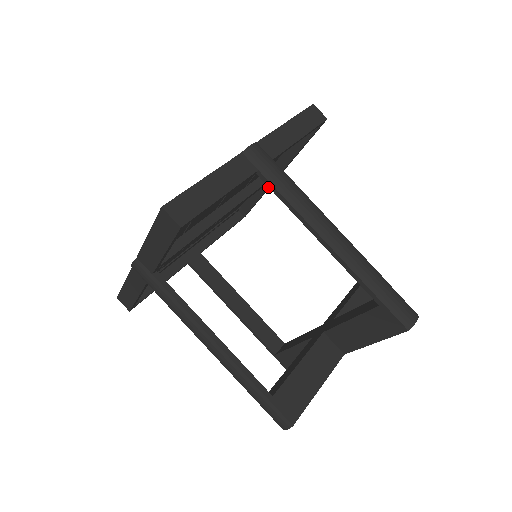
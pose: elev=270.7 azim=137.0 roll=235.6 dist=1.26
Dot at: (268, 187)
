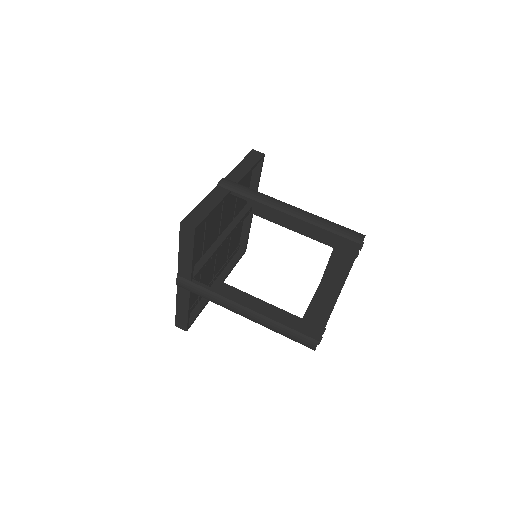
Dot at: (251, 219)
